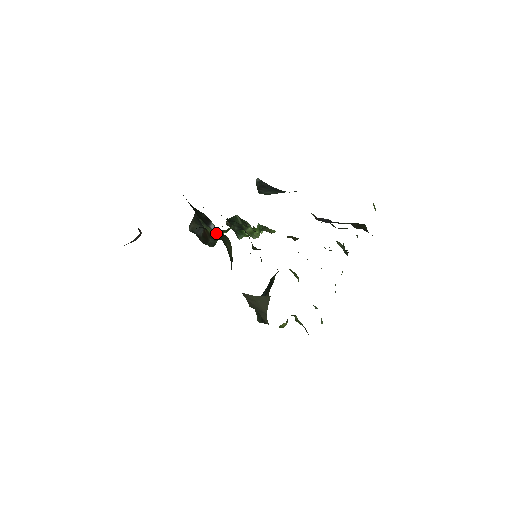
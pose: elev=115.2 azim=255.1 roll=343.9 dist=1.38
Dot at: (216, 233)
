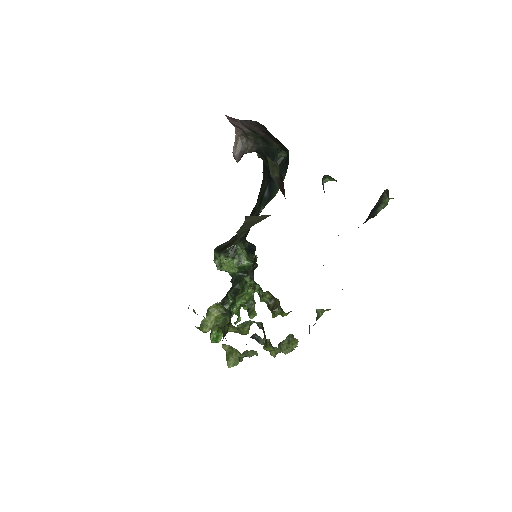
Dot at: occluded
